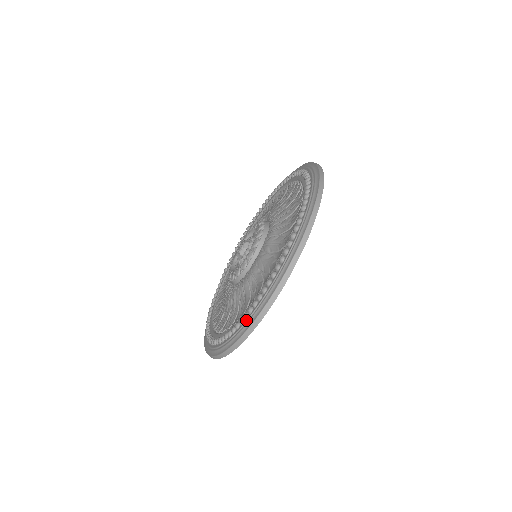
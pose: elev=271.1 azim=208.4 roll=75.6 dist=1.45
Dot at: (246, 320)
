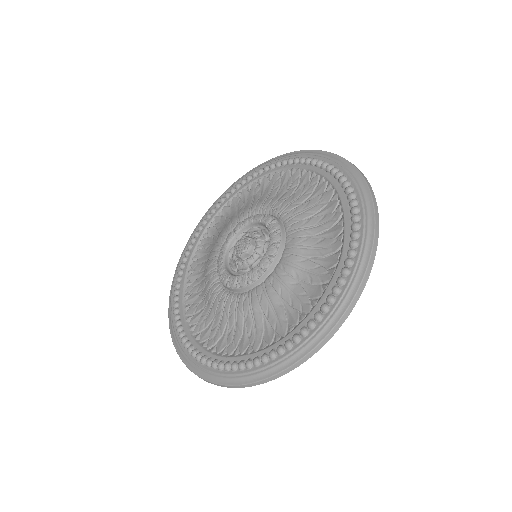
Dot at: (363, 224)
